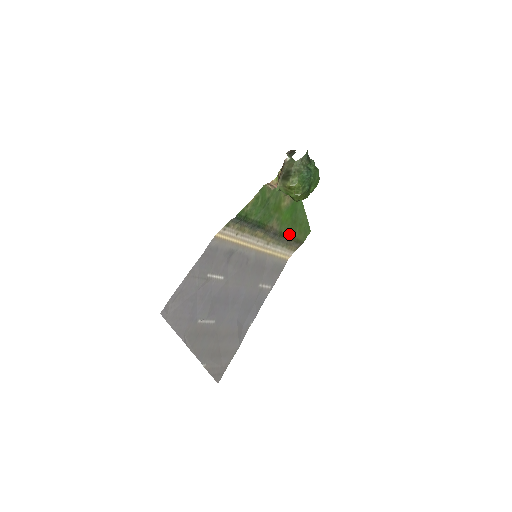
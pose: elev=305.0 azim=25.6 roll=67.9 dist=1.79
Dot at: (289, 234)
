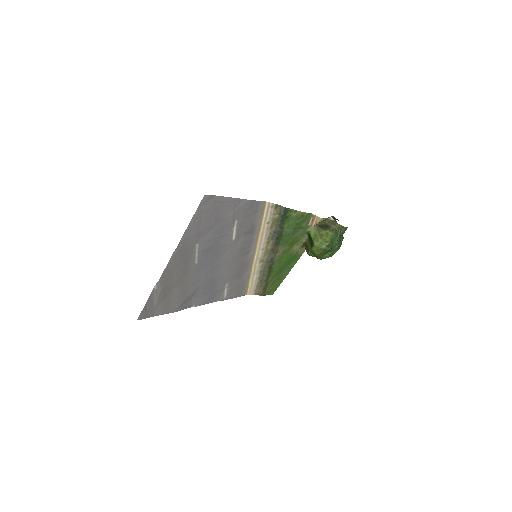
Dot at: (271, 274)
